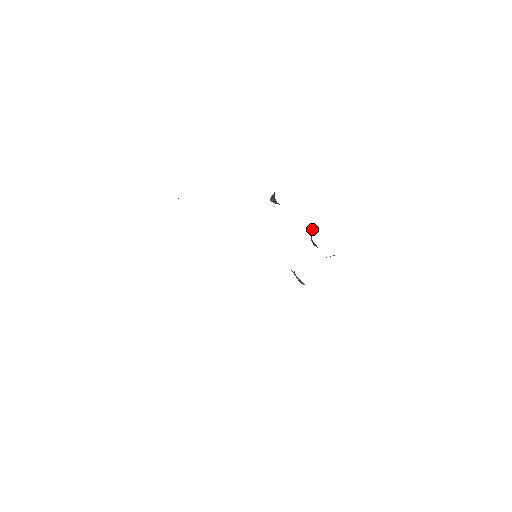
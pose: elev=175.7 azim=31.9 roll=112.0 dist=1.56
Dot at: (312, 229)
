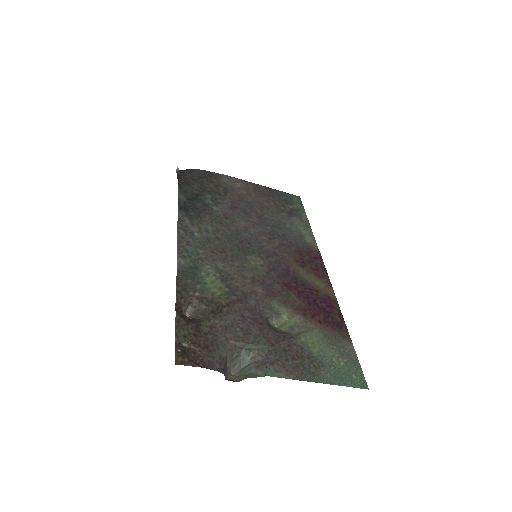
Dot at: (229, 354)
